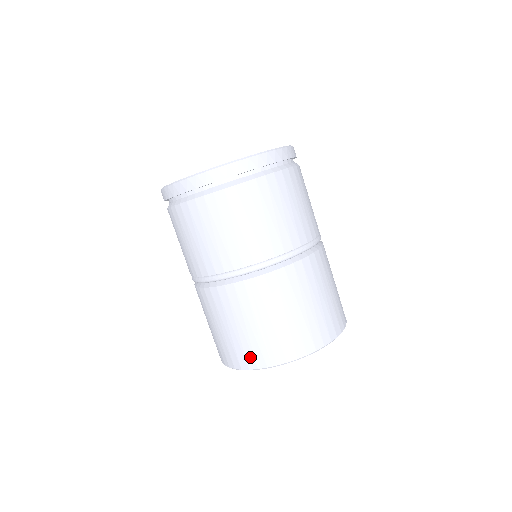
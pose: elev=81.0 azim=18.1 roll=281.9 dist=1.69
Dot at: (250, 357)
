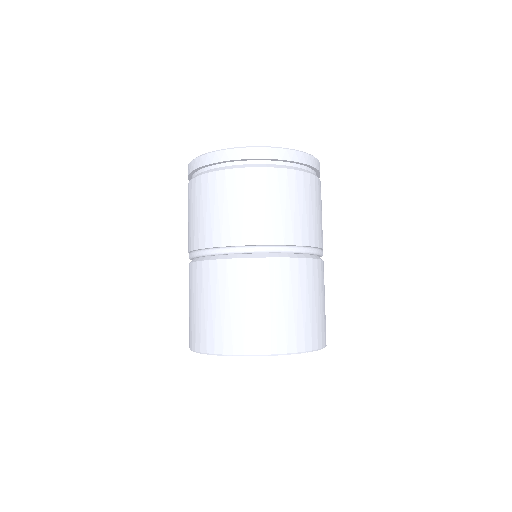
Dot at: (250, 340)
